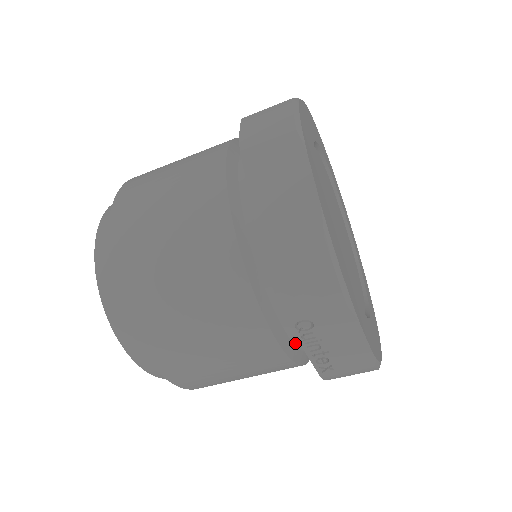
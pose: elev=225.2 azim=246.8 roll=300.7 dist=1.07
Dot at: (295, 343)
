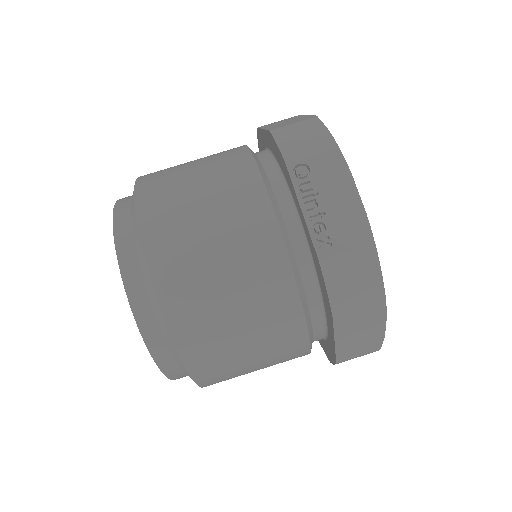
Dot at: (292, 242)
